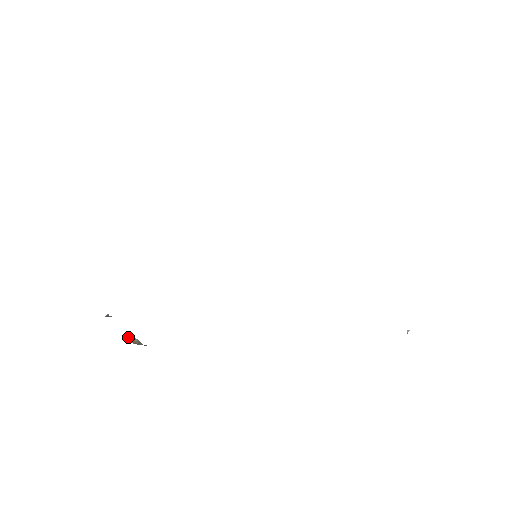
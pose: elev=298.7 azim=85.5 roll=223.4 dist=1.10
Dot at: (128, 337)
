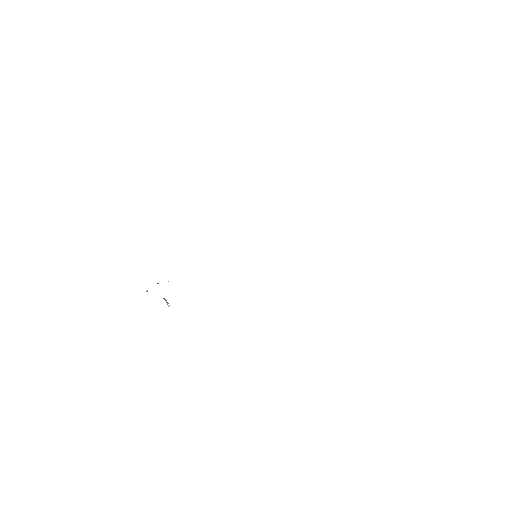
Dot at: (164, 298)
